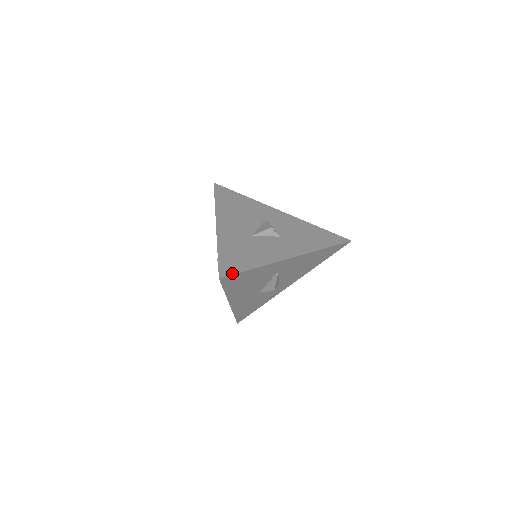
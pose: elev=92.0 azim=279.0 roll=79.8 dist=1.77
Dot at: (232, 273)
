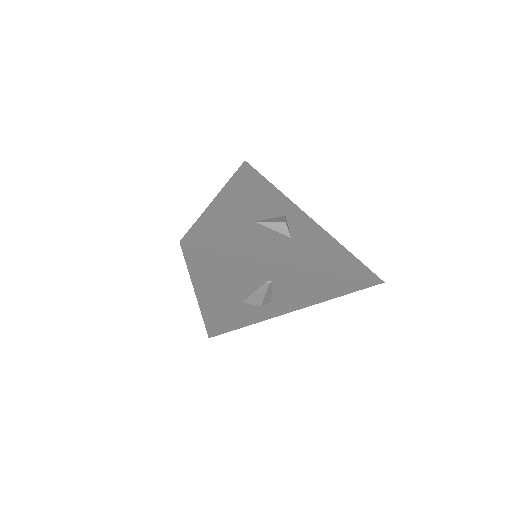
Dot at: (202, 244)
